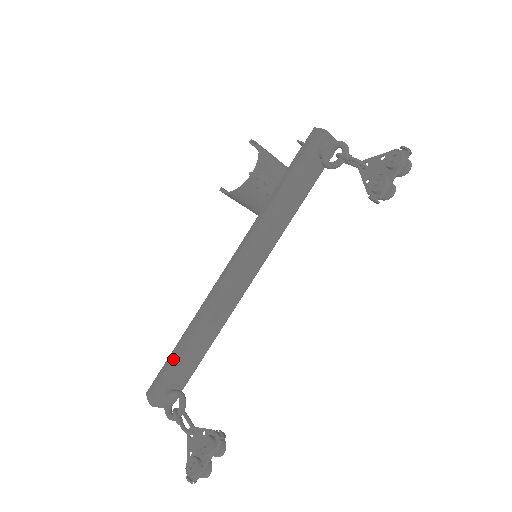
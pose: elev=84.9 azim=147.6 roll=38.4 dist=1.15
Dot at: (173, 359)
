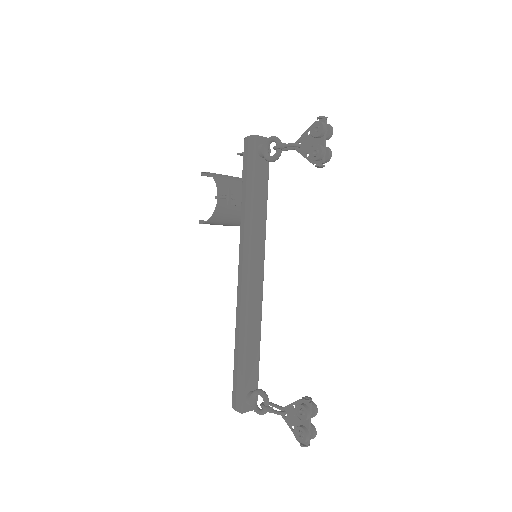
Dot at: (238, 369)
